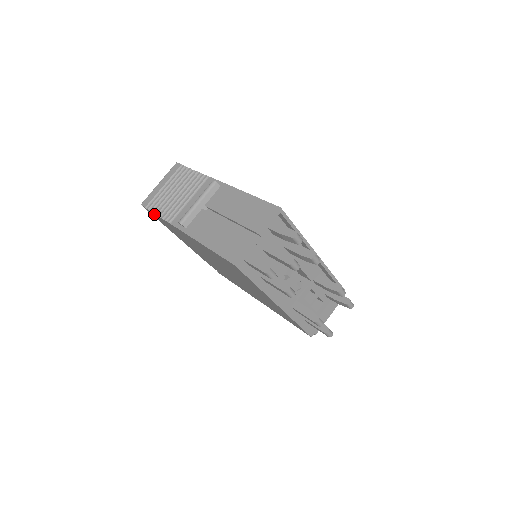
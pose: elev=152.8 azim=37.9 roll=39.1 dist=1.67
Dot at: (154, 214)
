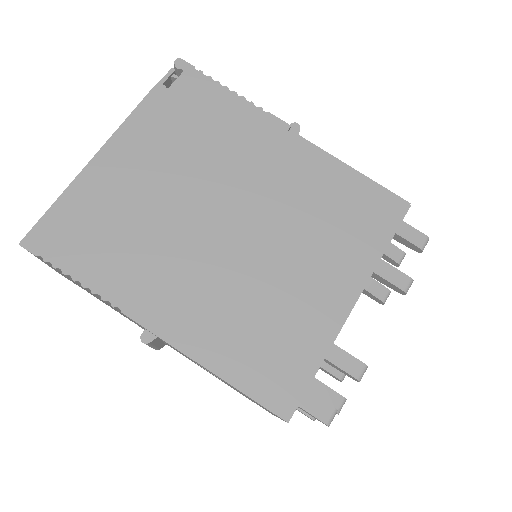
Dot at: occluded
